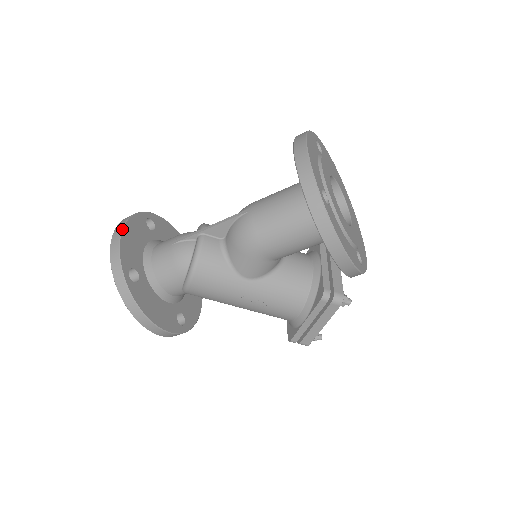
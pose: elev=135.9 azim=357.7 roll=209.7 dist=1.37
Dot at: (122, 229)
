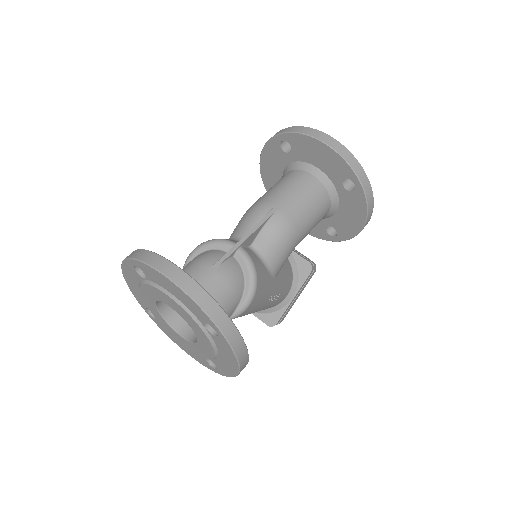
Dot at: (184, 271)
